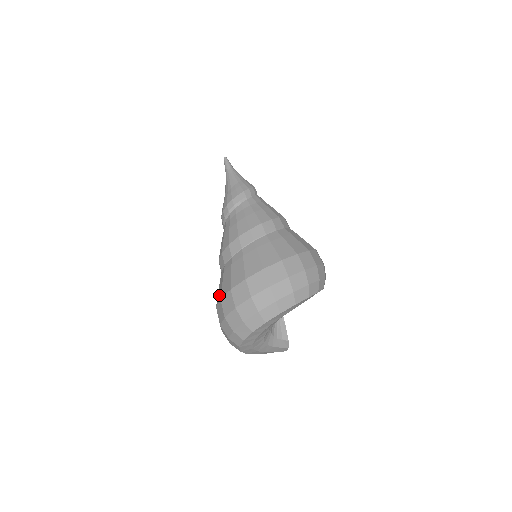
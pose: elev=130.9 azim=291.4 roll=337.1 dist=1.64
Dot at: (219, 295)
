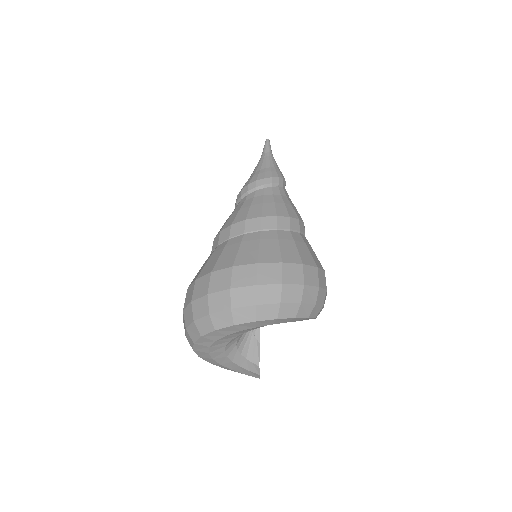
Dot at: occluded
